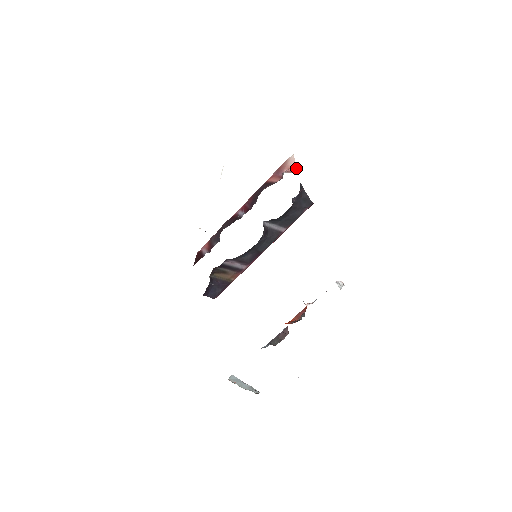
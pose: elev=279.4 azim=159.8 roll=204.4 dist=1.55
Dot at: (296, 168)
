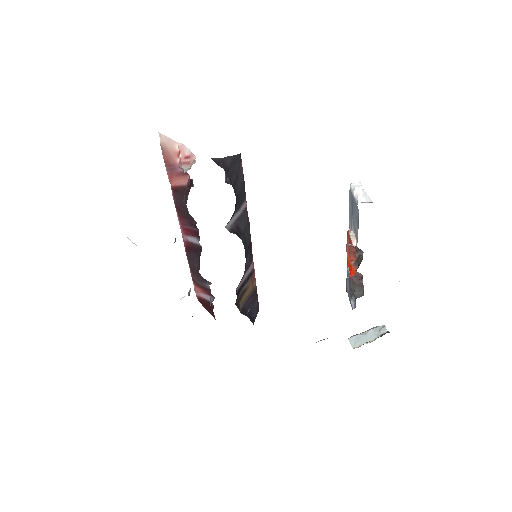
Dot at: (185, 147)
